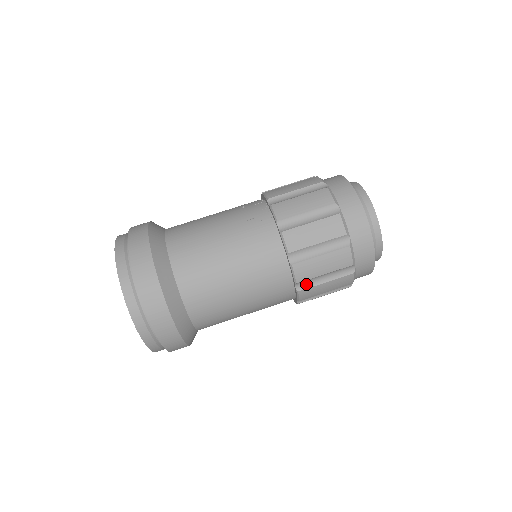
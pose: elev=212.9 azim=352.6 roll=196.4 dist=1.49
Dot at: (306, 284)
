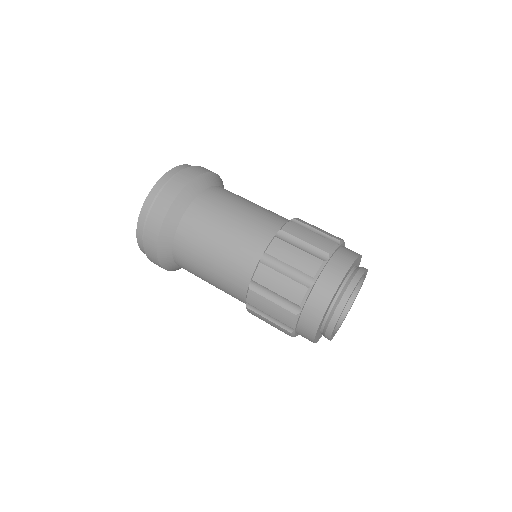
Dot at: (270, 263)
